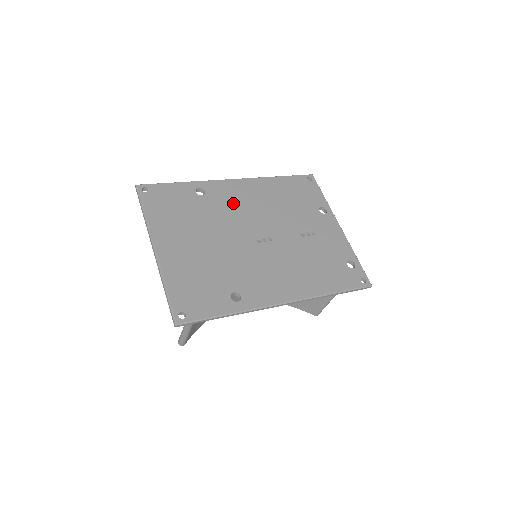
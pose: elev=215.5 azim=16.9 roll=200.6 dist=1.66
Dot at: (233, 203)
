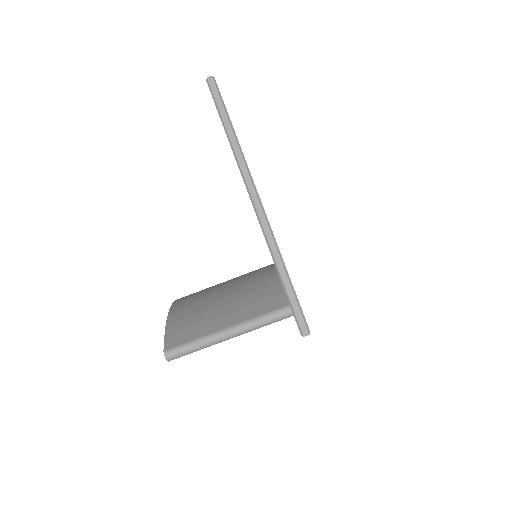
Dot at: occluded
